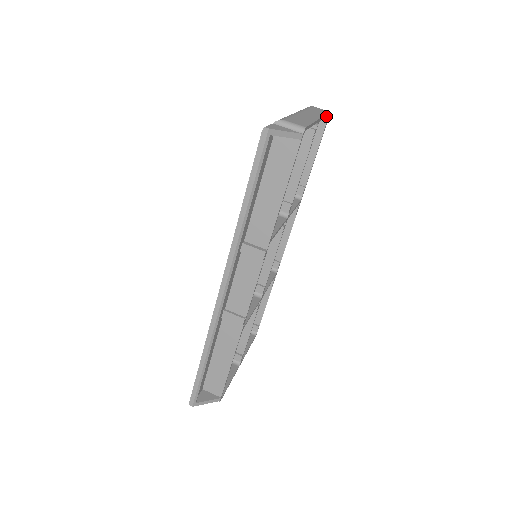
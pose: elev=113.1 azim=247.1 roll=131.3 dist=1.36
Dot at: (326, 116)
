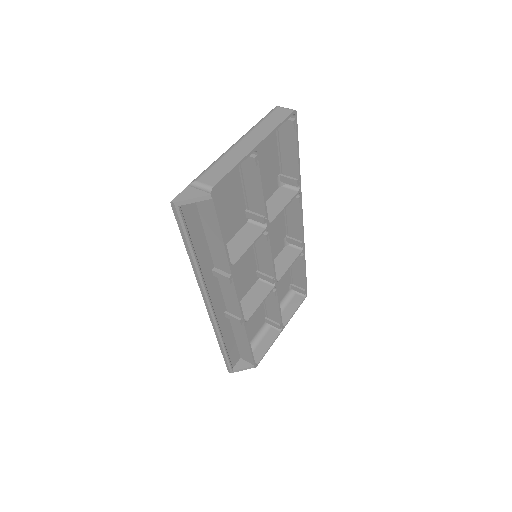
Dot at: occluded
